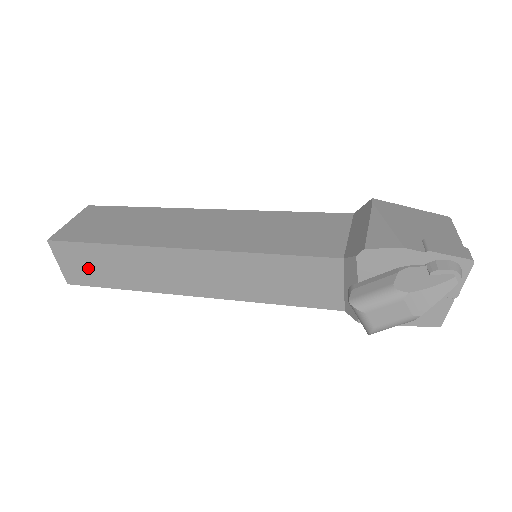
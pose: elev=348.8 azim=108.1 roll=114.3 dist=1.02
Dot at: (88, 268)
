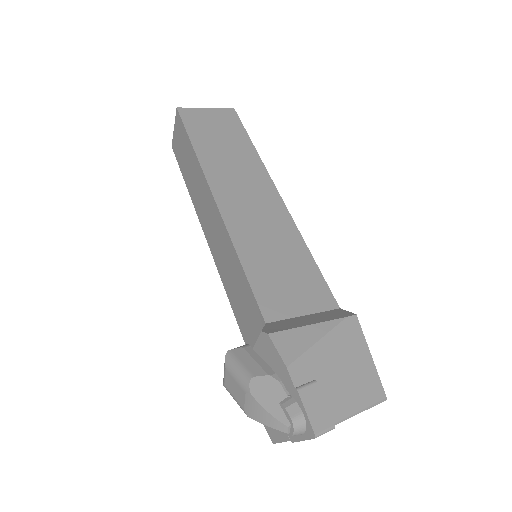
Dot at: (181, 149)
